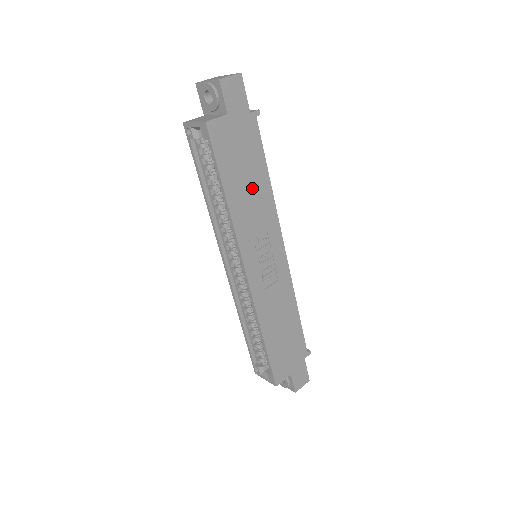
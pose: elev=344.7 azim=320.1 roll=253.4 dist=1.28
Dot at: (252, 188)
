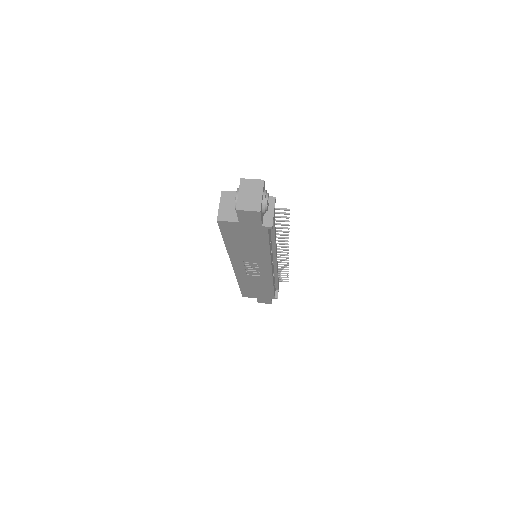
Dot at: (251, 248)
